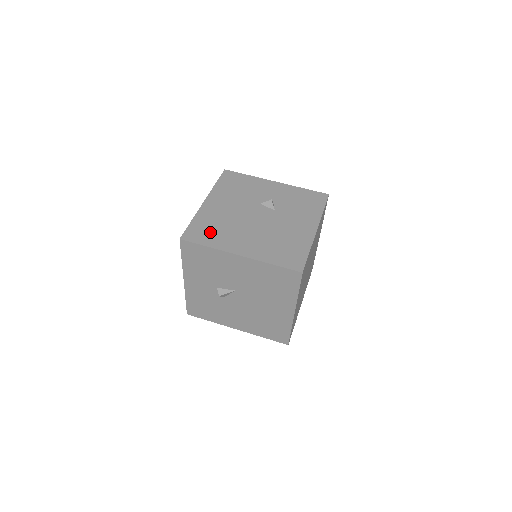
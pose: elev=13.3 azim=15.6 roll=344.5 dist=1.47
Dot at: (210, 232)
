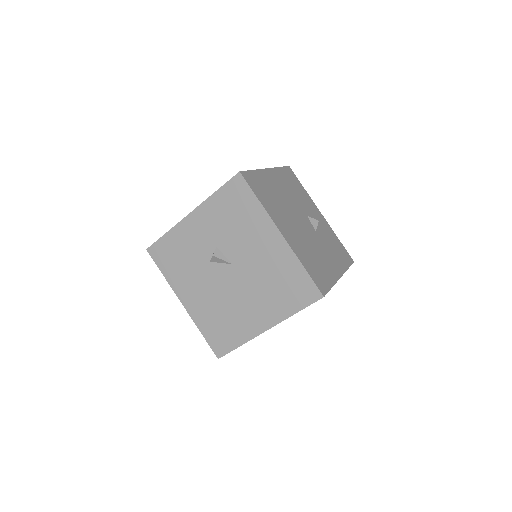
Dot at: (265, 193)
